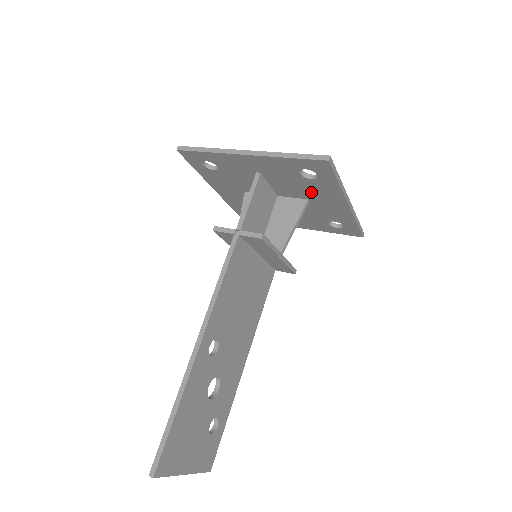
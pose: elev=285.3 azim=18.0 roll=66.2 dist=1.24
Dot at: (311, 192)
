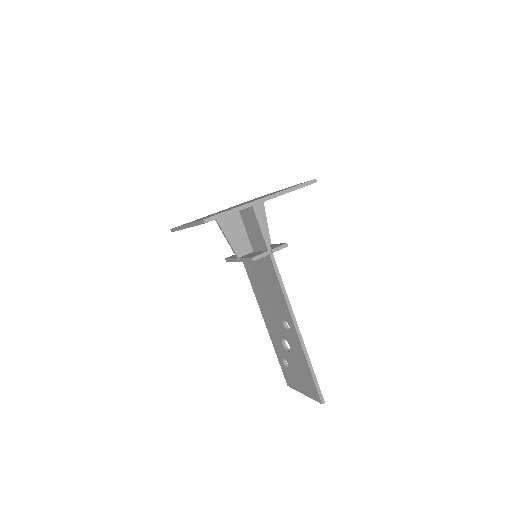
Dot at: occluded
